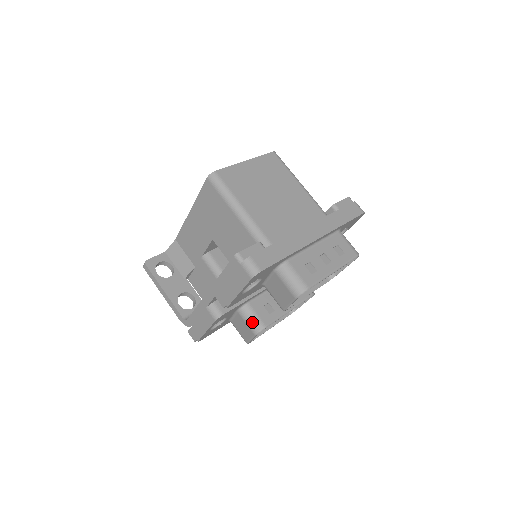
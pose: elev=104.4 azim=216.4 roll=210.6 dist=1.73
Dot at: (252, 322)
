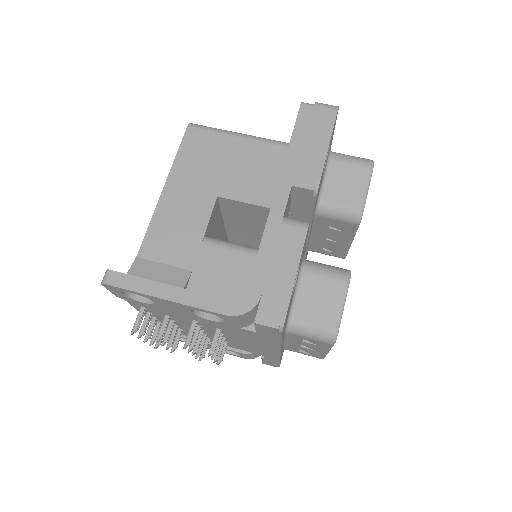
Dot at: (331, 268)
